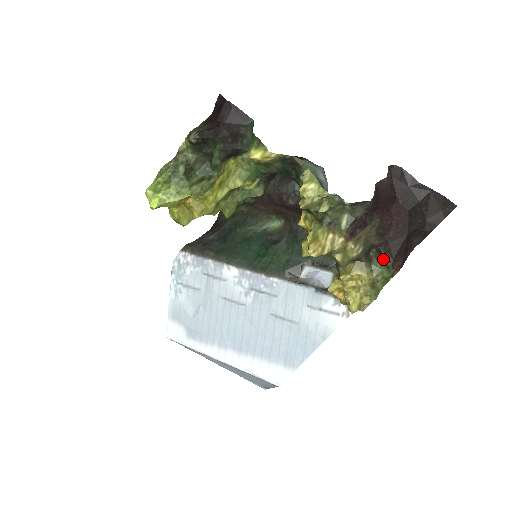
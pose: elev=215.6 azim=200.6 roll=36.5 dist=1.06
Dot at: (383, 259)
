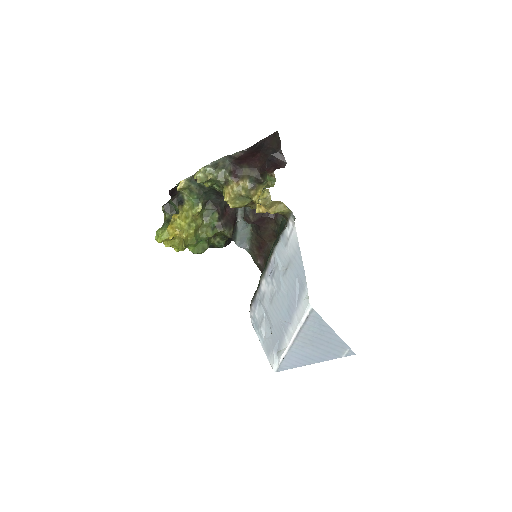
Dot at: (264, 176)
